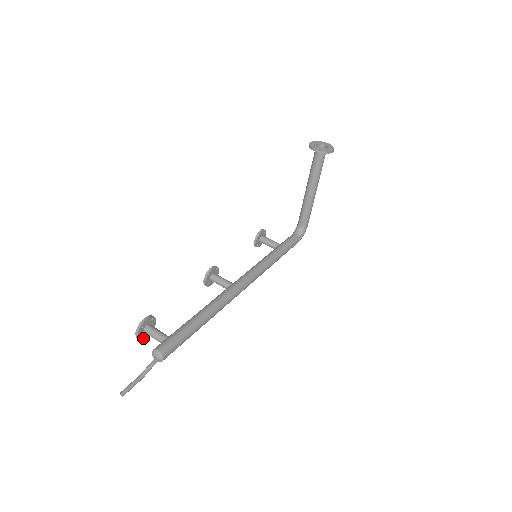
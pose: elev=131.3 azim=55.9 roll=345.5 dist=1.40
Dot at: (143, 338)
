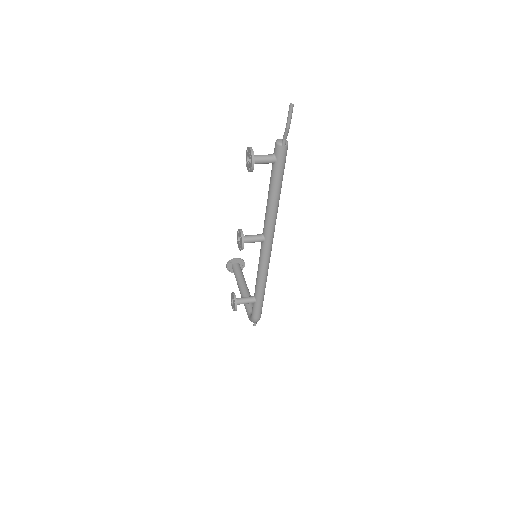
Dot at: (254, 160)
